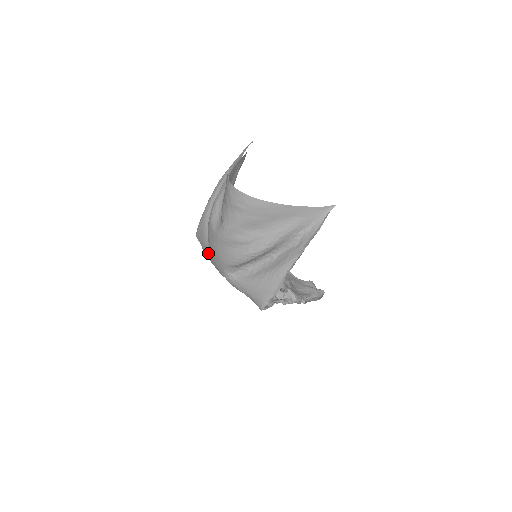
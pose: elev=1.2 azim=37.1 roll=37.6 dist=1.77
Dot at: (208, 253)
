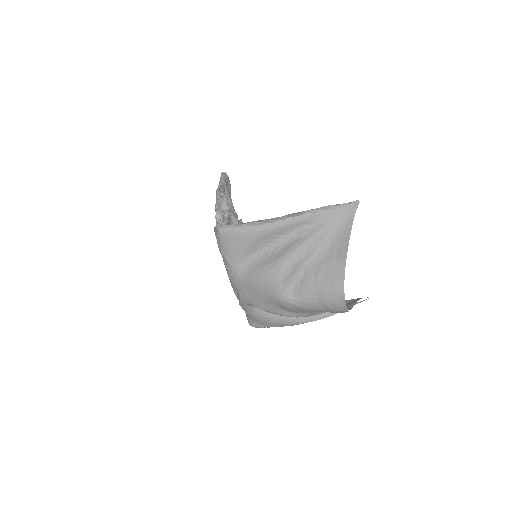
Dot at: (235, 273)
